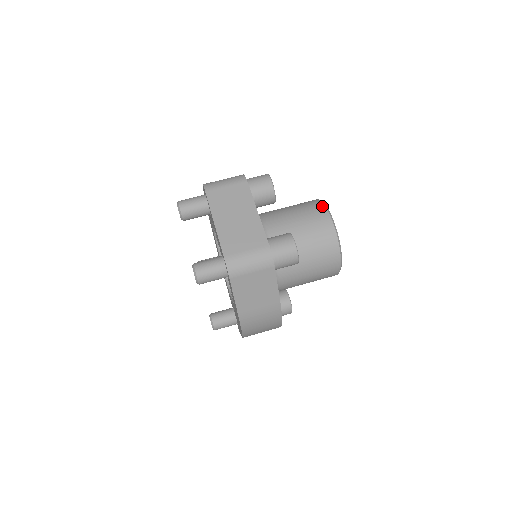
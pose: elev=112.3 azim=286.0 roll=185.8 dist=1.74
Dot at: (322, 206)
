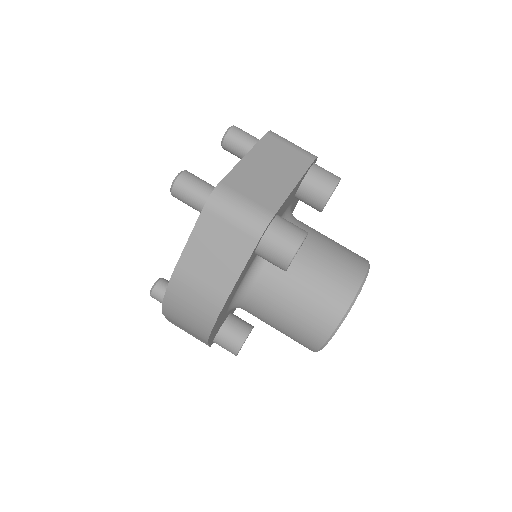
Dot at: (365, 263)
